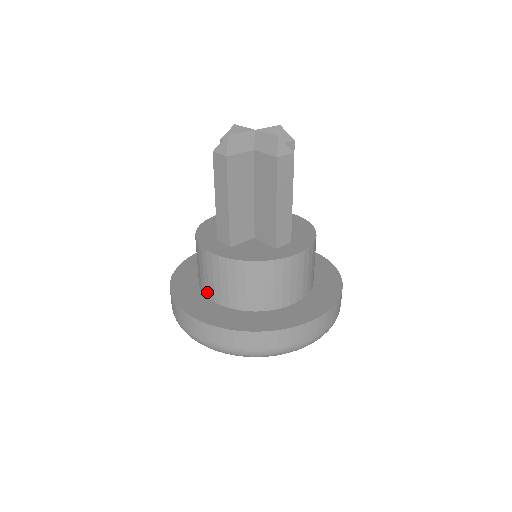
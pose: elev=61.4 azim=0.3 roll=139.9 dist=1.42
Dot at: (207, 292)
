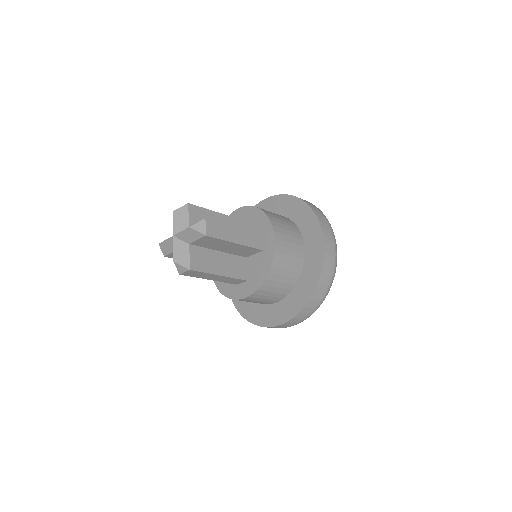
Dot at: occluded
